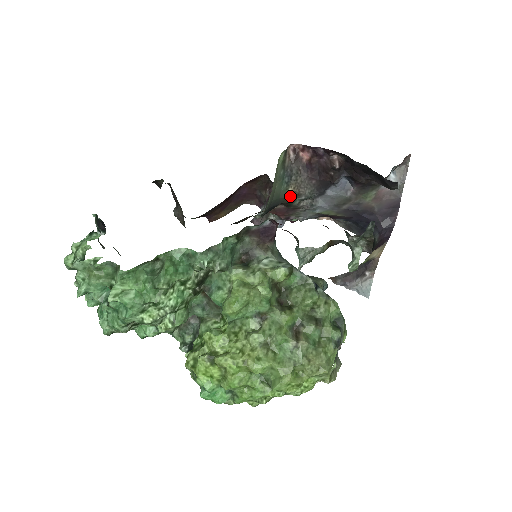
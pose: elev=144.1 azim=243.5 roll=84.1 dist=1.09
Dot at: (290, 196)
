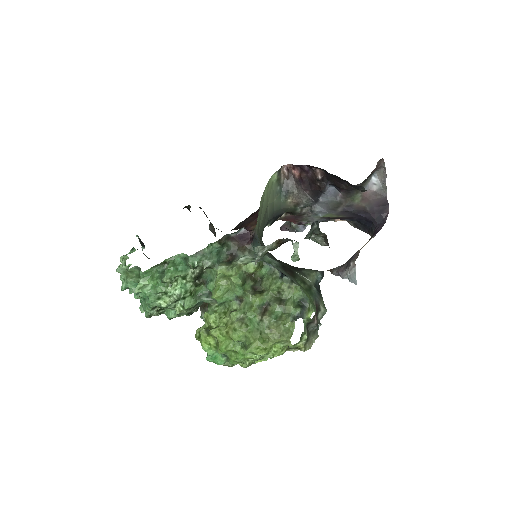
Dot at: (291, 206)
